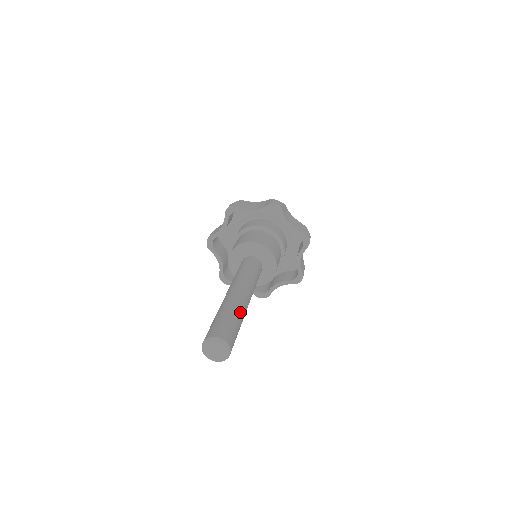
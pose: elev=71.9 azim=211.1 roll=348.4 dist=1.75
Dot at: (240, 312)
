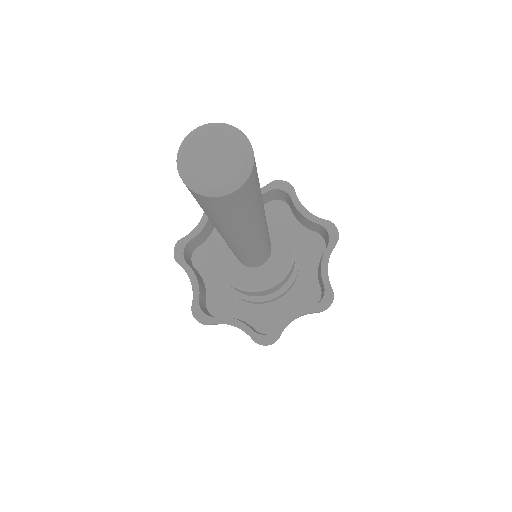
Dot at: occluded
